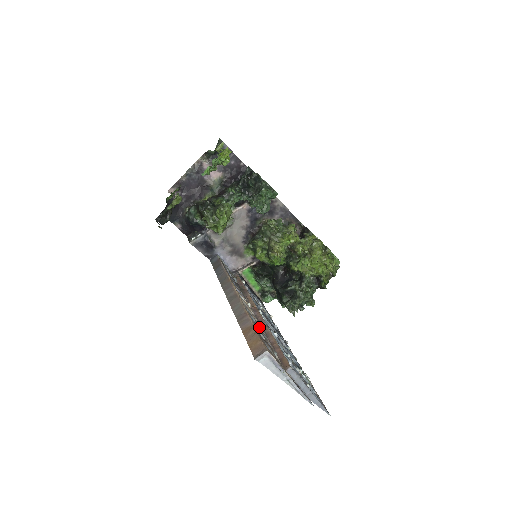
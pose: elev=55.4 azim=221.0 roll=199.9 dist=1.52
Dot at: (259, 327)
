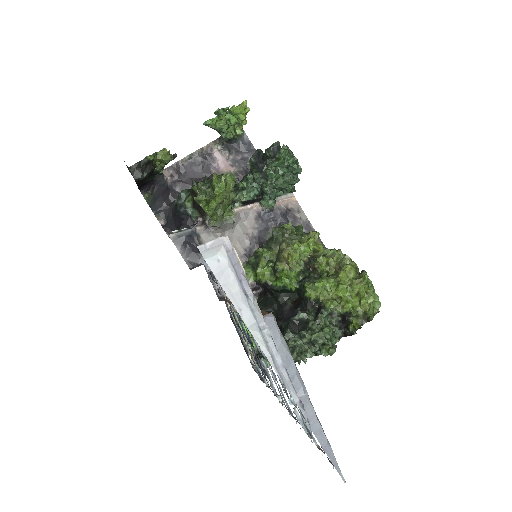
Dot at: occluded
